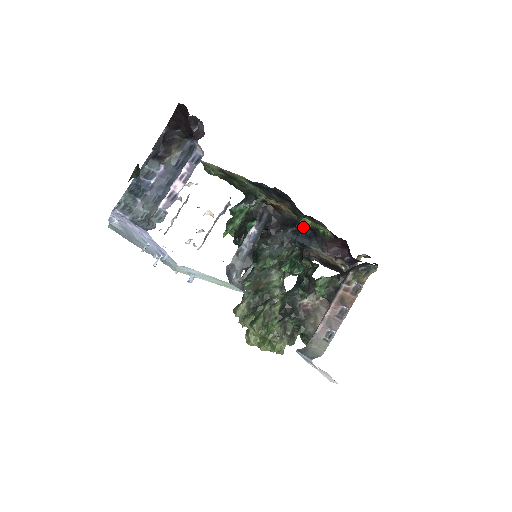
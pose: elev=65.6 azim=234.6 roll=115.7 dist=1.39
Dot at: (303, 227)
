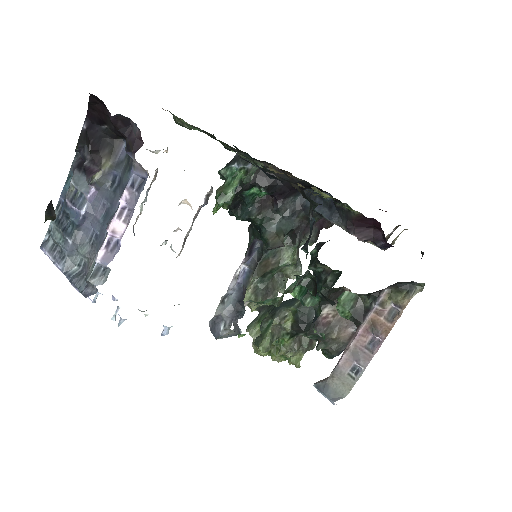
Dot at: occluded
